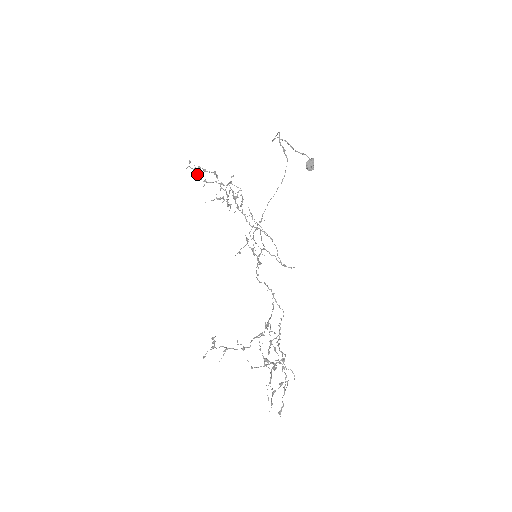
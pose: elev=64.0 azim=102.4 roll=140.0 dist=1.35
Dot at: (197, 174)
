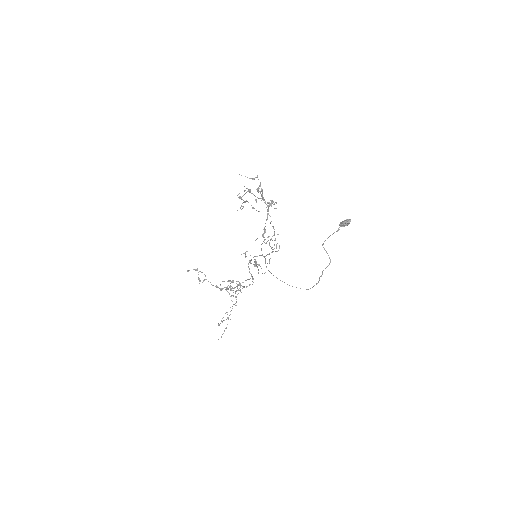
Dot at: (244, 191)
